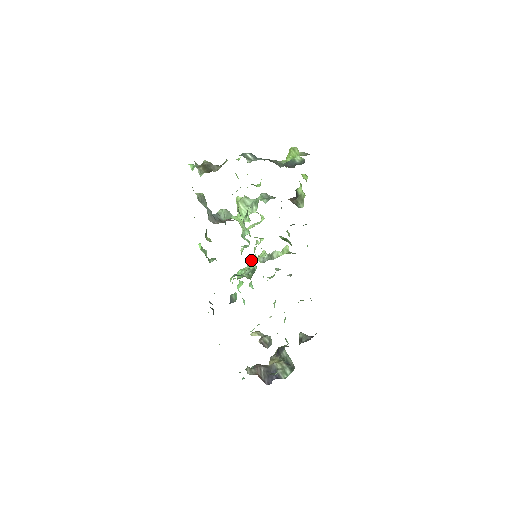
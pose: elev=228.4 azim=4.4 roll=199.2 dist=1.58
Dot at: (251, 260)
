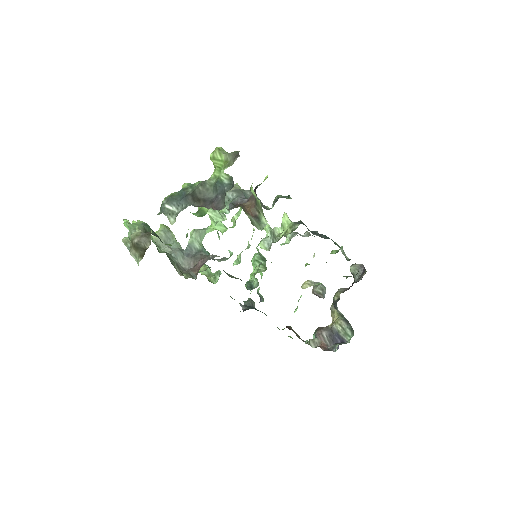
Dot at: occluded
